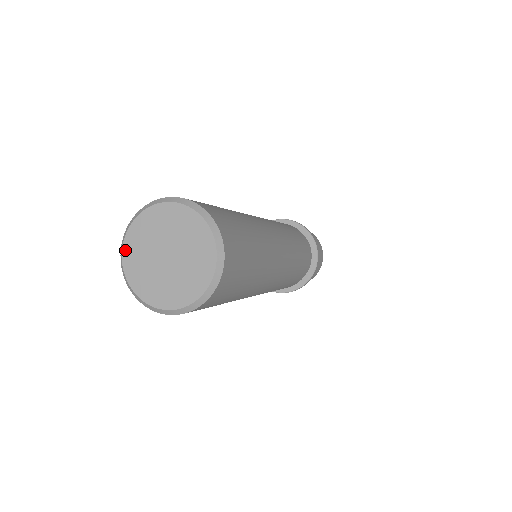
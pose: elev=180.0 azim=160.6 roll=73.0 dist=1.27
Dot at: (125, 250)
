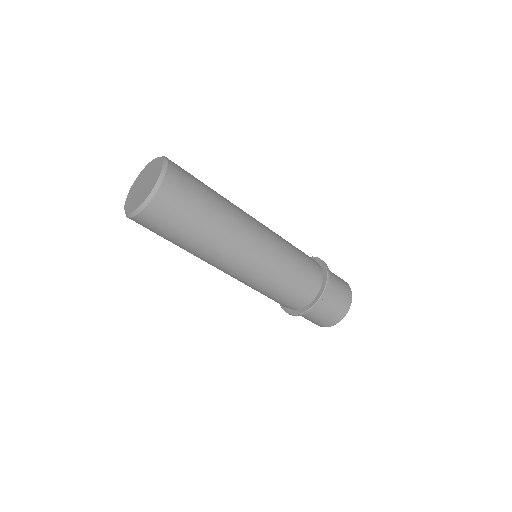
Dot at: (133, 185)
